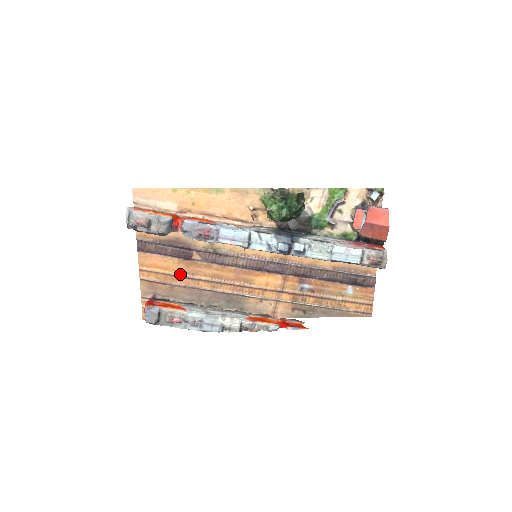
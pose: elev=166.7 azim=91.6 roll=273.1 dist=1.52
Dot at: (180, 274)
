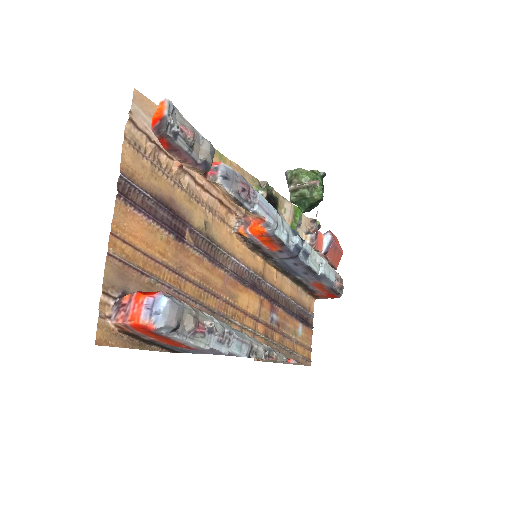
Dot at: (166, 262)
